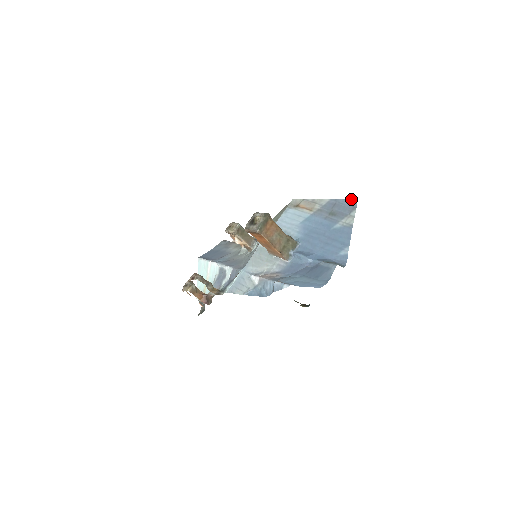
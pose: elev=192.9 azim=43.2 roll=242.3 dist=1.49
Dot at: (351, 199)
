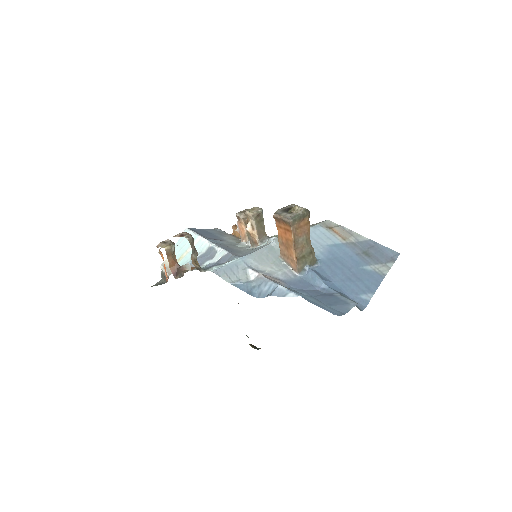
Dot at: (393, 250)
